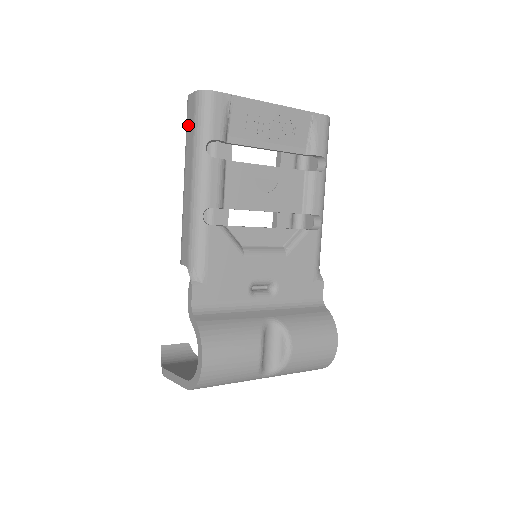
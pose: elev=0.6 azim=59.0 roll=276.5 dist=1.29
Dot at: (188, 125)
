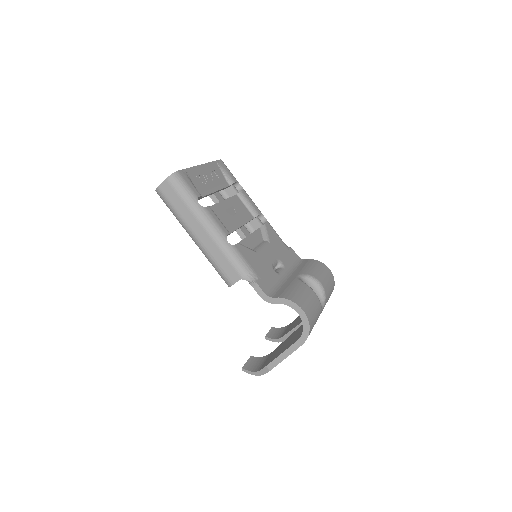
Dot at: (173, 202)
